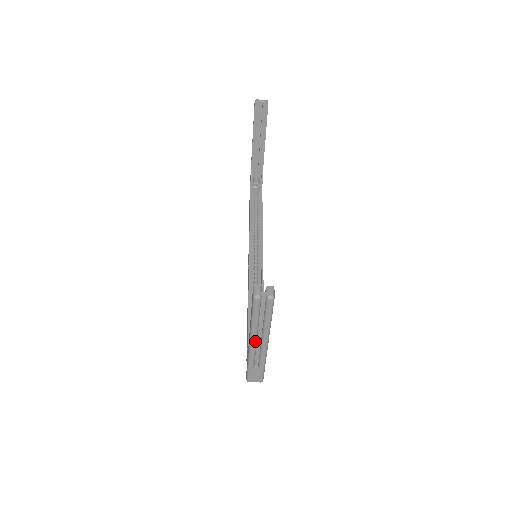
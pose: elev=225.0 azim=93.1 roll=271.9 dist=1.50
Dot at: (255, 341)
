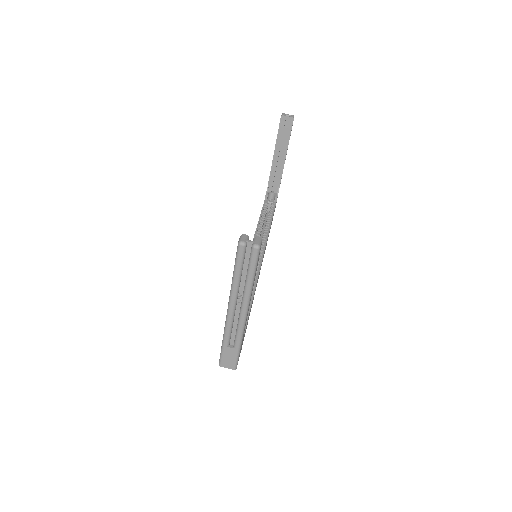
Dot at: (234, 306)
